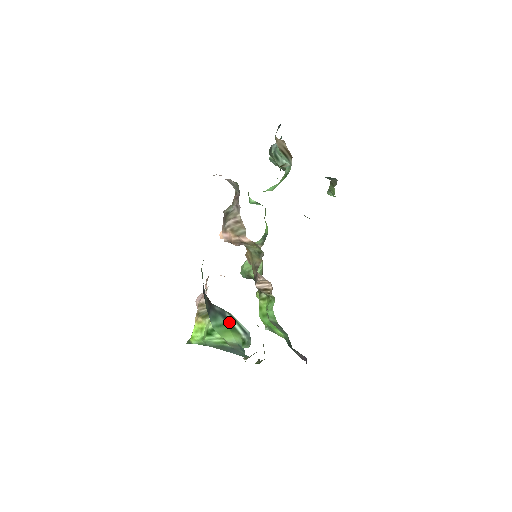
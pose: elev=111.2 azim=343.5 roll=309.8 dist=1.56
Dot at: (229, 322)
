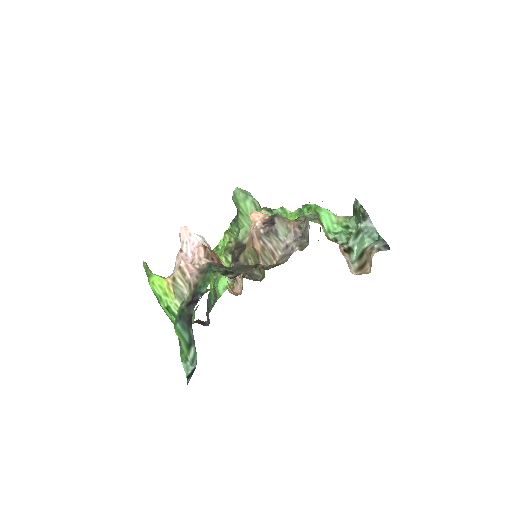
Dot at: (190, 347)
